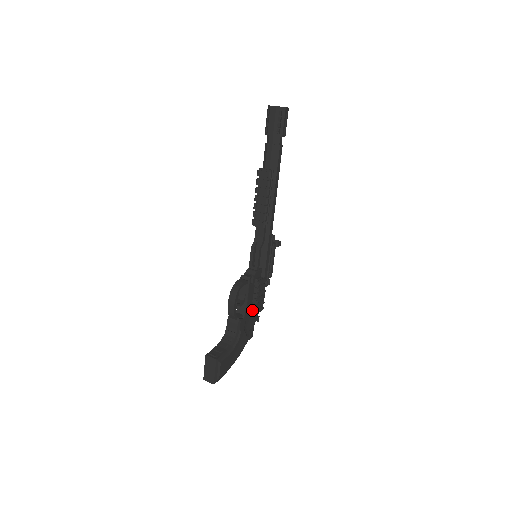
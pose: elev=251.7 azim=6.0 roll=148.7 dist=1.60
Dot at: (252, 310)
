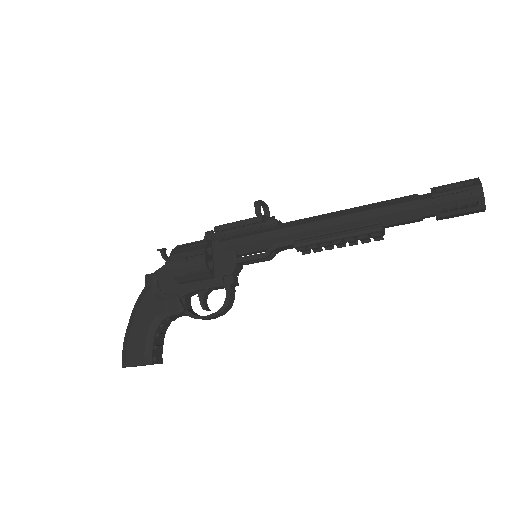
Dot at: occluded
